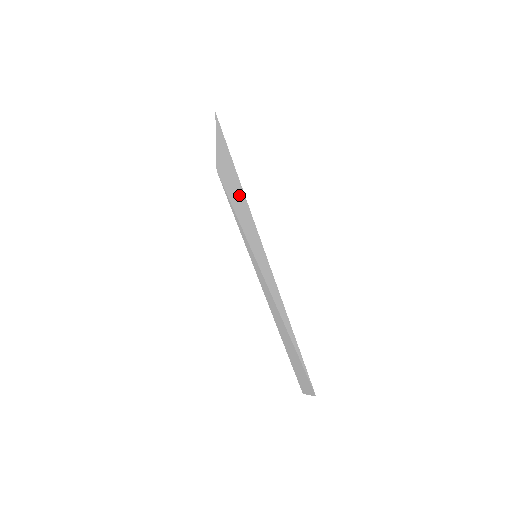
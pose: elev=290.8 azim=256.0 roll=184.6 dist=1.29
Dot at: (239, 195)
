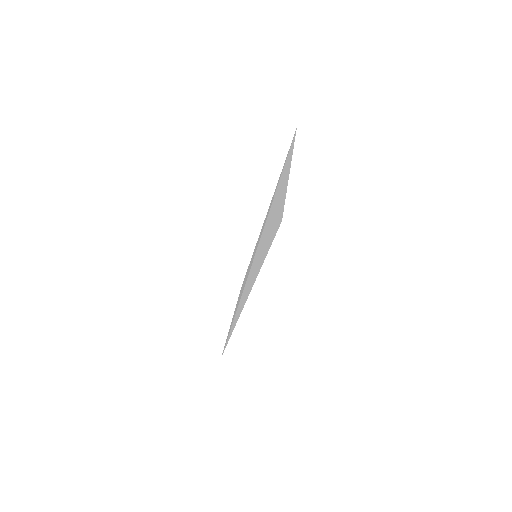
Dot at: (262, 252)
